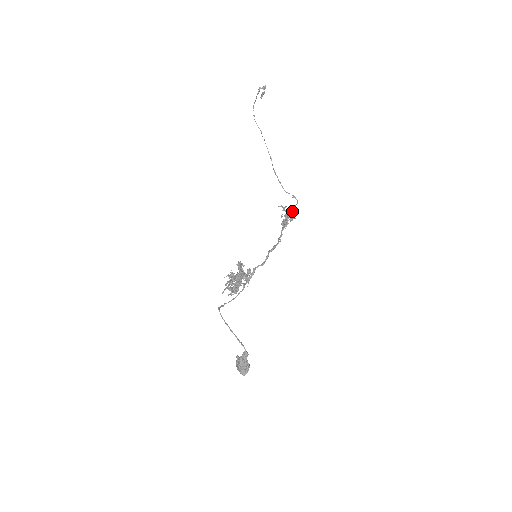
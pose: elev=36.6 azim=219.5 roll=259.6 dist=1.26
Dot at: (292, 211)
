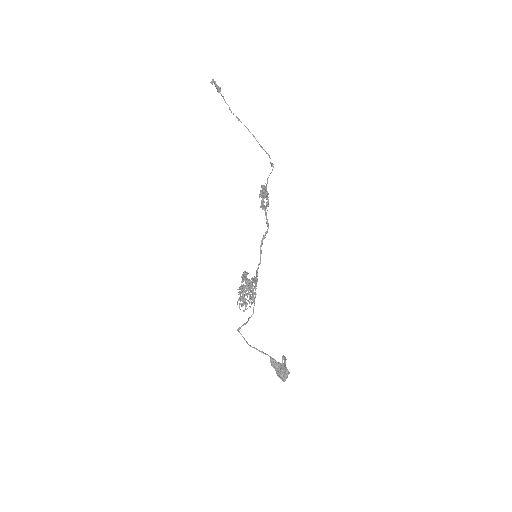
Dot at: (264, 188)
